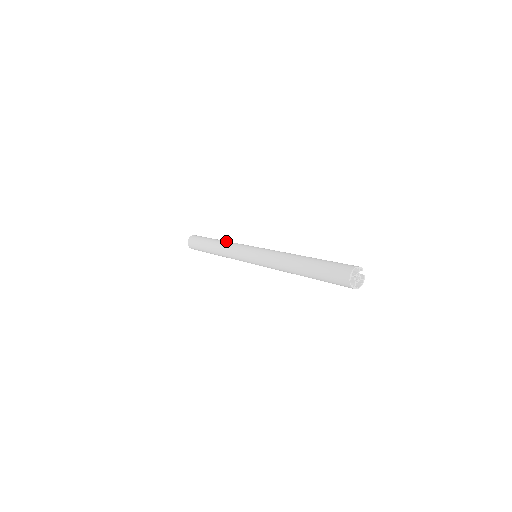
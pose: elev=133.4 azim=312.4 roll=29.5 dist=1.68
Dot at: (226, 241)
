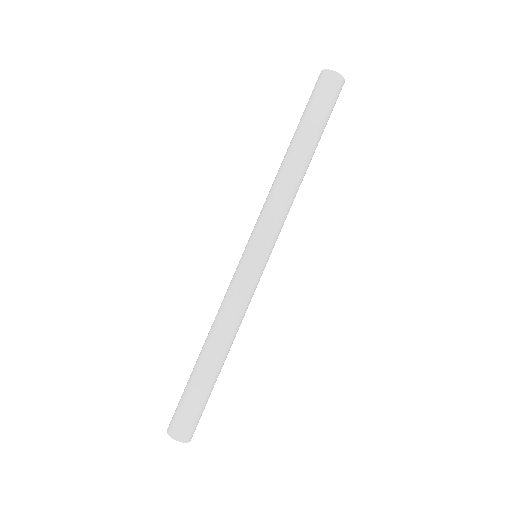
Dot at: (211, 326)
